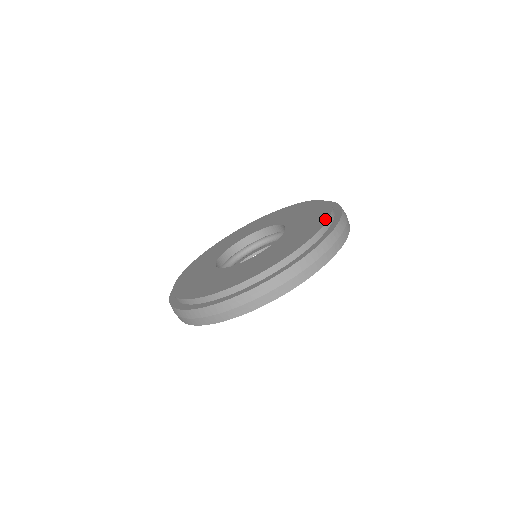
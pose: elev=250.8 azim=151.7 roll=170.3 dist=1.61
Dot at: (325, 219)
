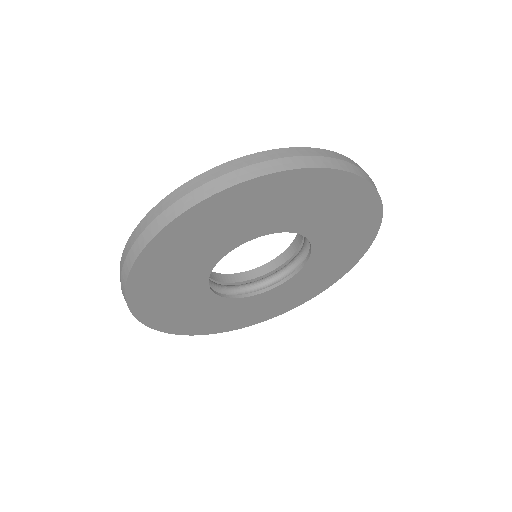
Dot at: occluded
